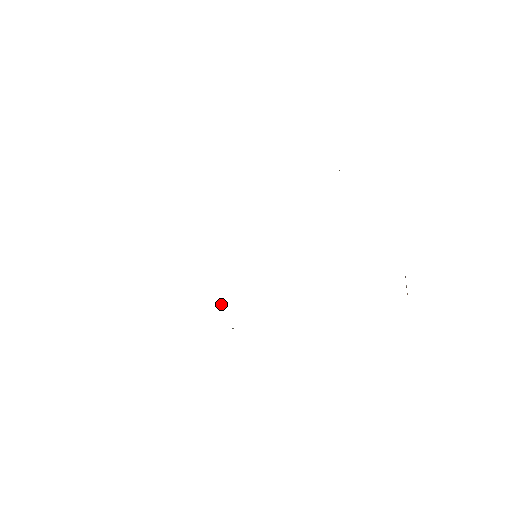
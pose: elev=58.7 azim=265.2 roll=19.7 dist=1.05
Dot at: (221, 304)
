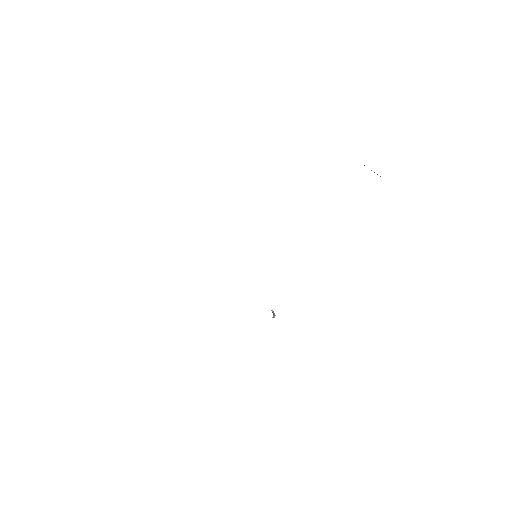
Dot at: occluded
